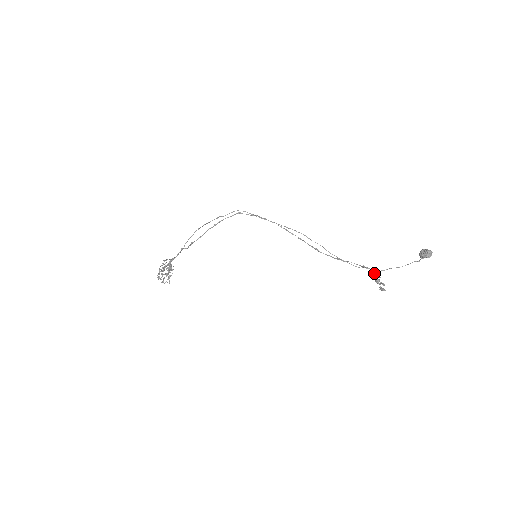
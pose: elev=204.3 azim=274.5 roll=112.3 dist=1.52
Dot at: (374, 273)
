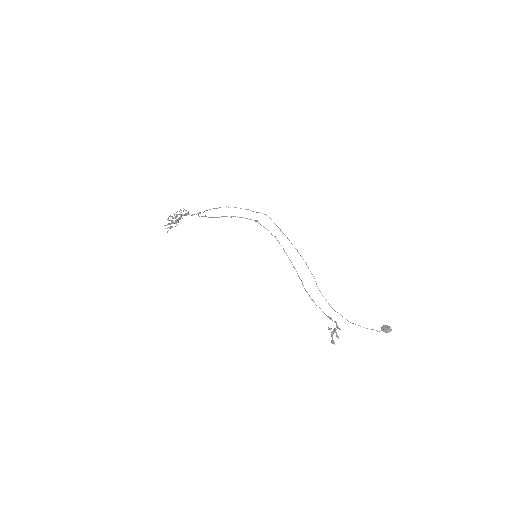
Dot at: occluded
